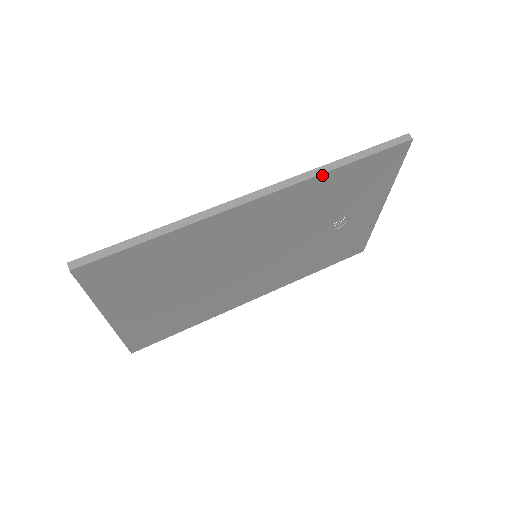
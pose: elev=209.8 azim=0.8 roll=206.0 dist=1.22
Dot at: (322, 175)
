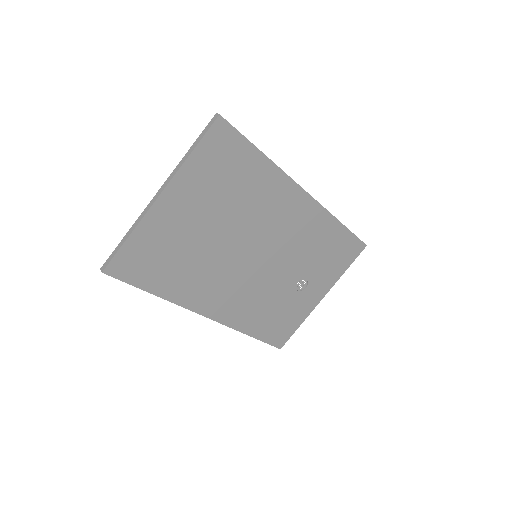
Dot at: (332, 217)
